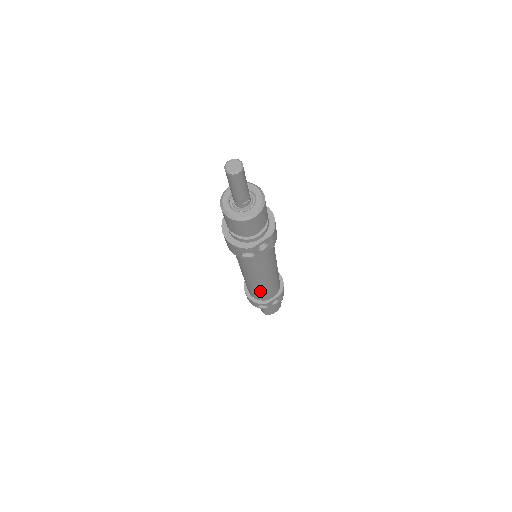
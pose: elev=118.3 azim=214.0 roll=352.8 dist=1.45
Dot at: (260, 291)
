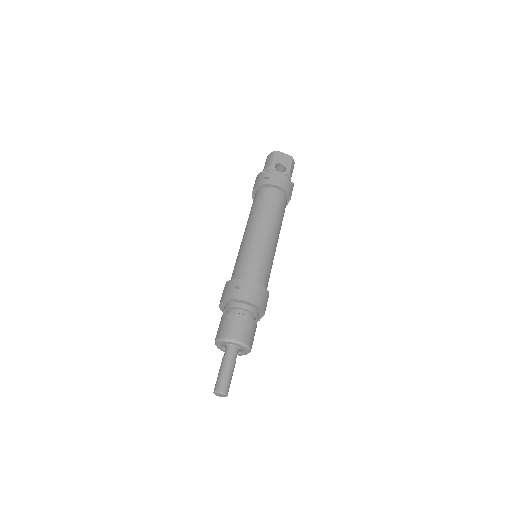
Dot at: occluded
